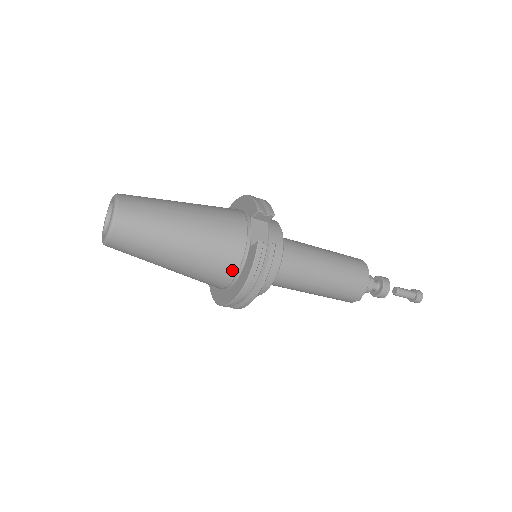
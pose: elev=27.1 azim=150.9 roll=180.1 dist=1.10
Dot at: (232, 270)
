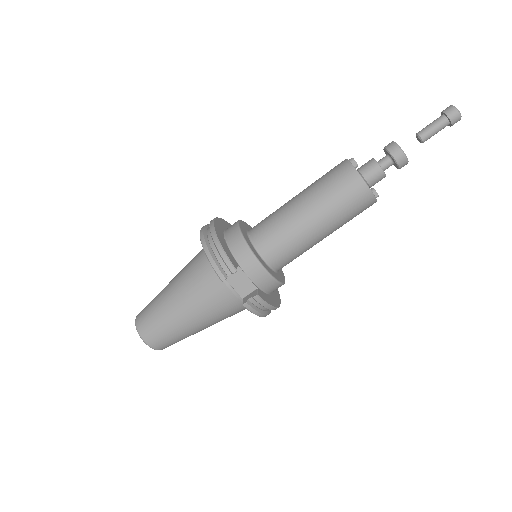
Dot at: occluded
